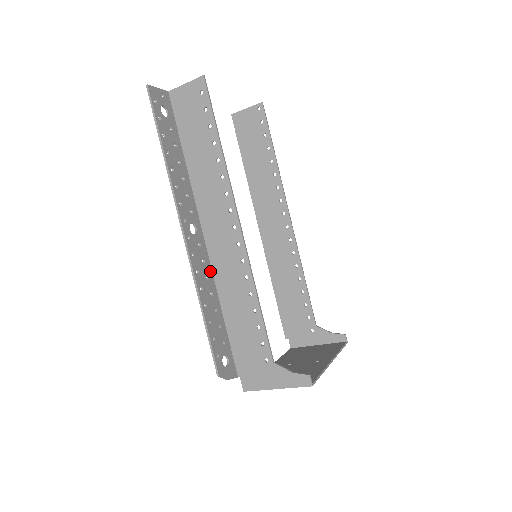
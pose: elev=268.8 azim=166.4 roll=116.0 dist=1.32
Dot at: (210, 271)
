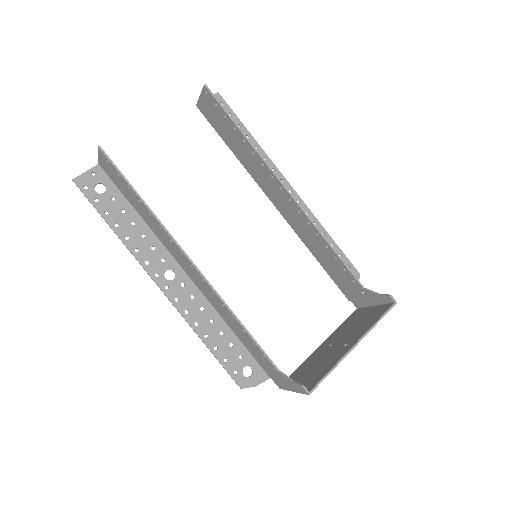
Dot at: (204, 301)
